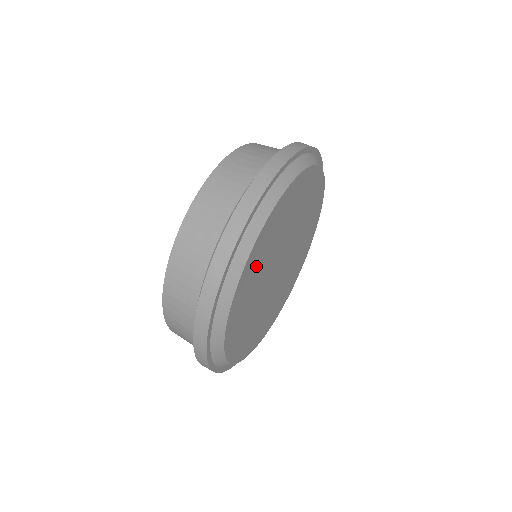
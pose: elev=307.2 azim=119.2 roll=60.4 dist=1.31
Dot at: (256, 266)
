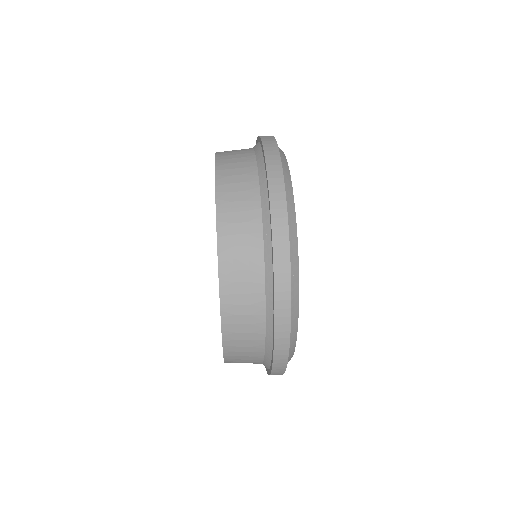
Dot at: occluded
